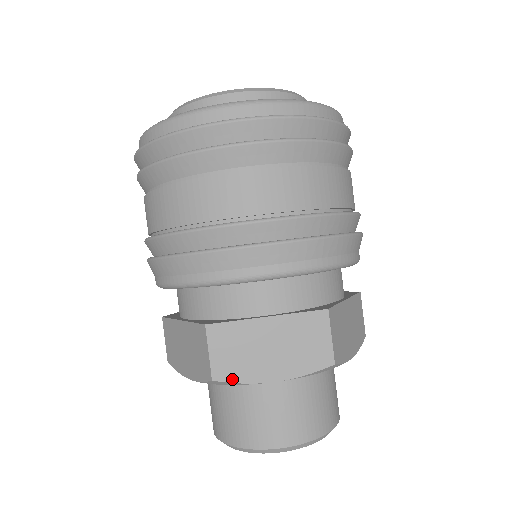
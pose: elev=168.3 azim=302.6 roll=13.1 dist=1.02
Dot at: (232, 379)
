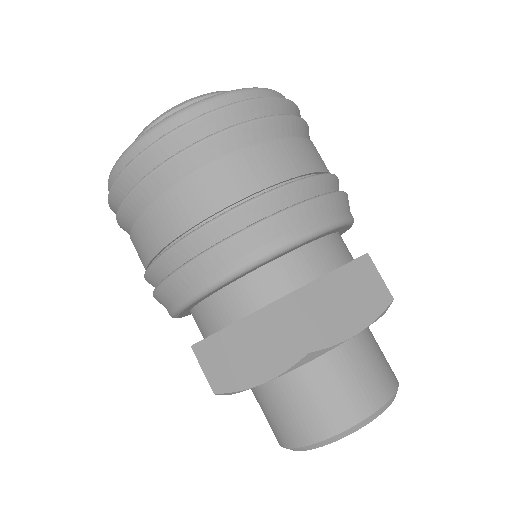
Dot at: (324, 344)
